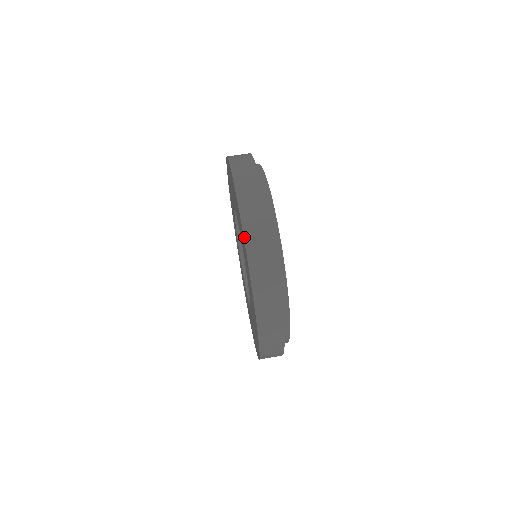
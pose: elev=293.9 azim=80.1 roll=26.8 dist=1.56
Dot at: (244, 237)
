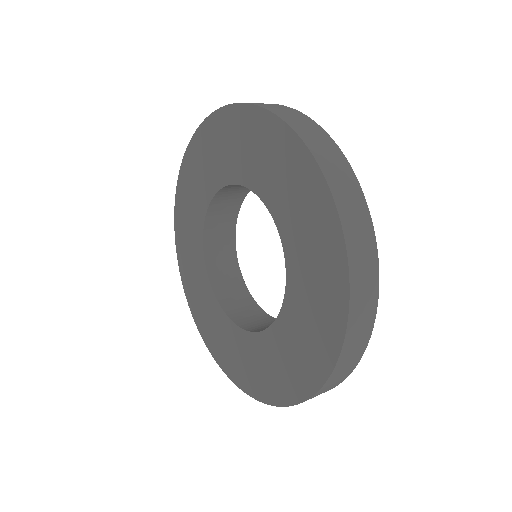
Dot at: (327, 182)
